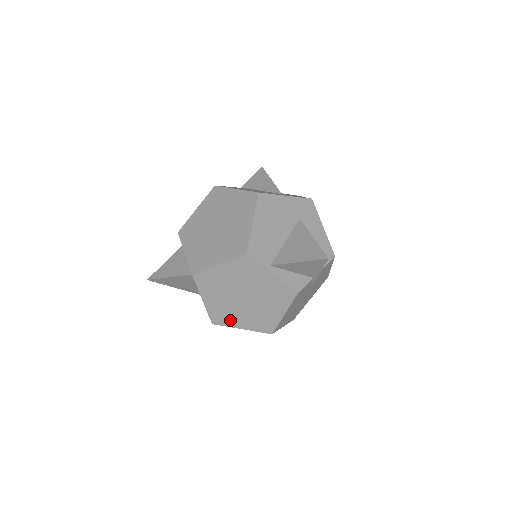
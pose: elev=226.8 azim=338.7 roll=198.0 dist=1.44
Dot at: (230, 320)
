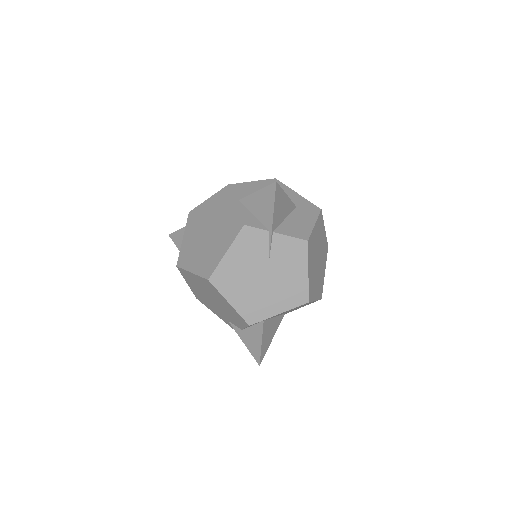
Dot at: (189, 261)
